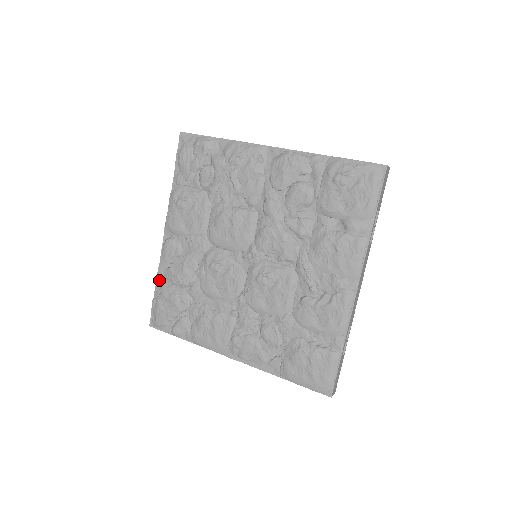
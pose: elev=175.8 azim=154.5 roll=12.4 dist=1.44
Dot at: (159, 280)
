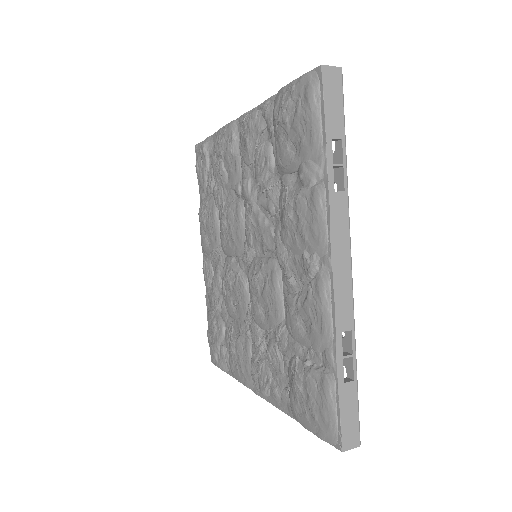
Dot at: (208, 308)
